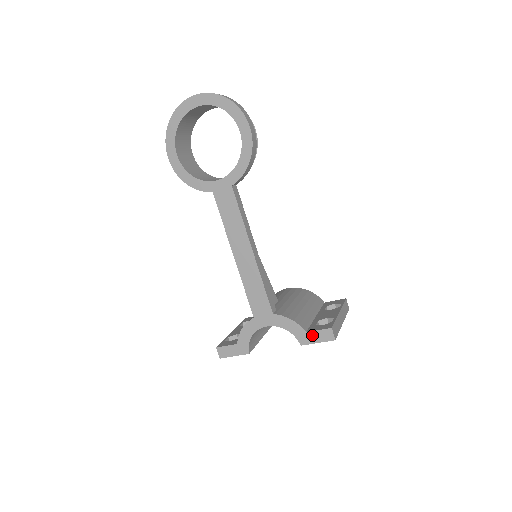
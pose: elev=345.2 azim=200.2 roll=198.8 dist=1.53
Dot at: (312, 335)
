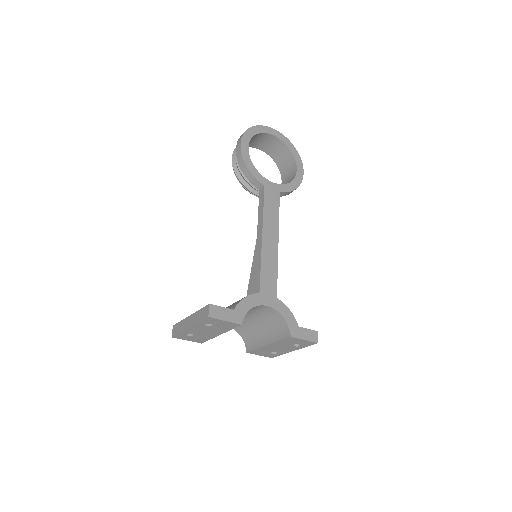
Dot at: (302, 331)
